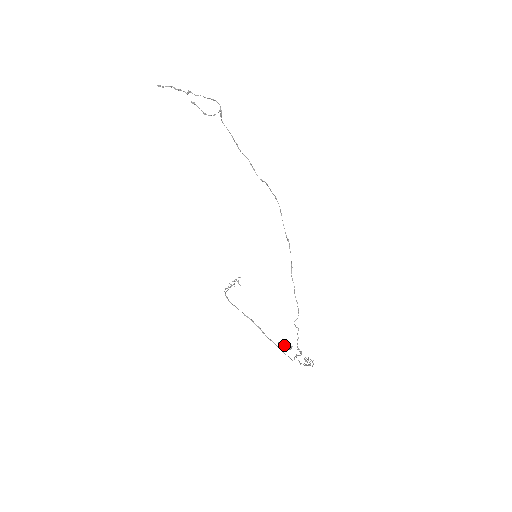
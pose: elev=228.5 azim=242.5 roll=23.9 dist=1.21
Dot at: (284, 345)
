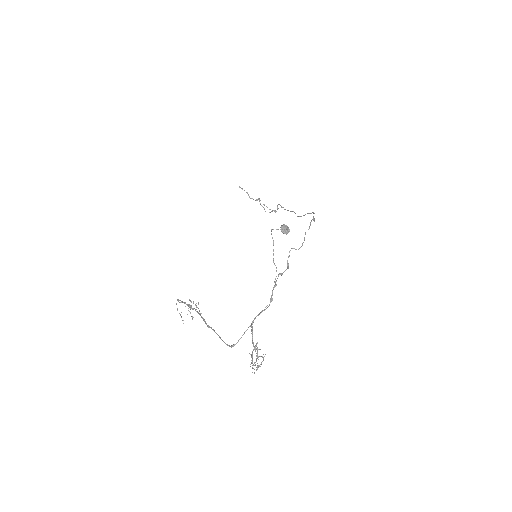
Dot at: occluded
